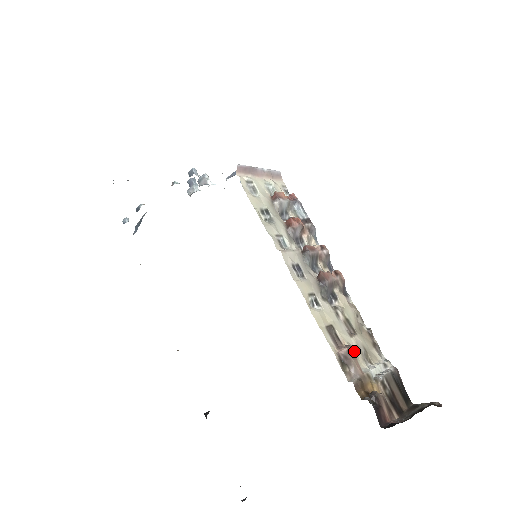
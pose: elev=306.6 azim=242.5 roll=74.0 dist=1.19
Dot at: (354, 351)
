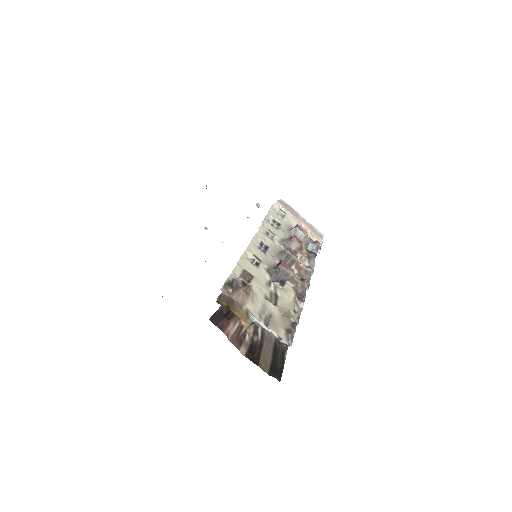
Dot at: (254, 299)
